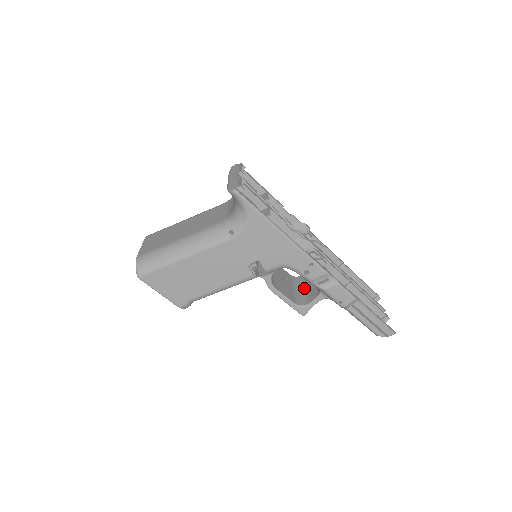
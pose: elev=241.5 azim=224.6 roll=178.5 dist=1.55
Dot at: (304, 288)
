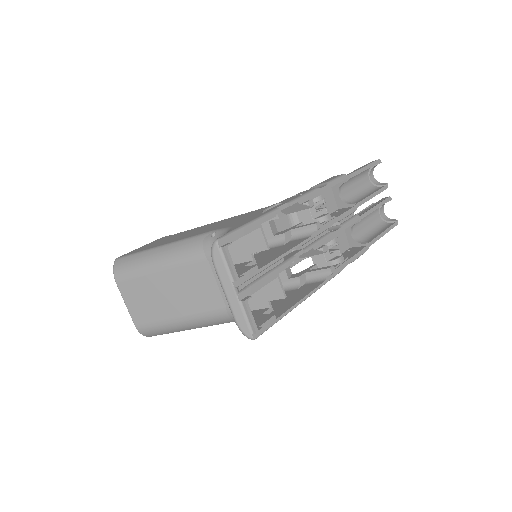
Dot at: occluded
